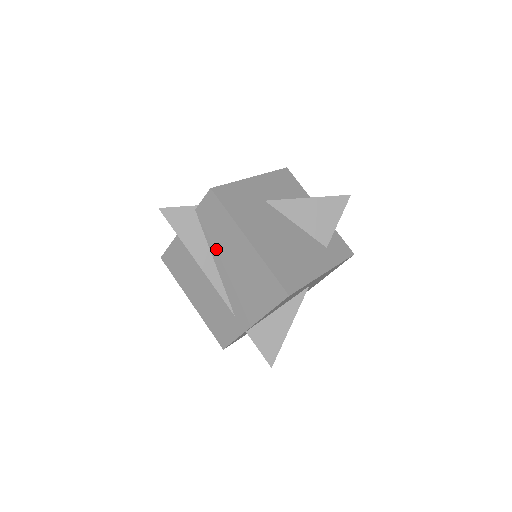
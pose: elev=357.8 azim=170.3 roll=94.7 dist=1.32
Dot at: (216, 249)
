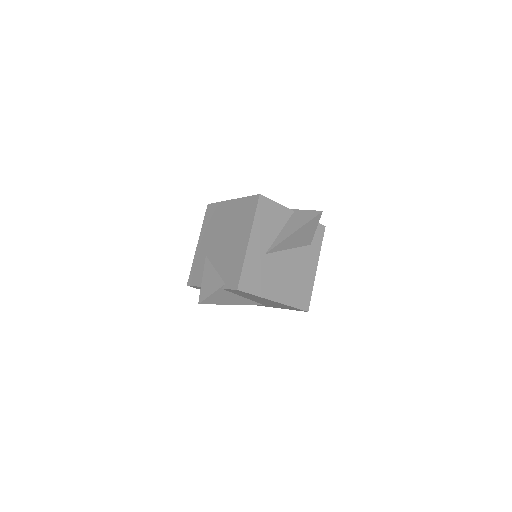
Dot at: (244, 296)
